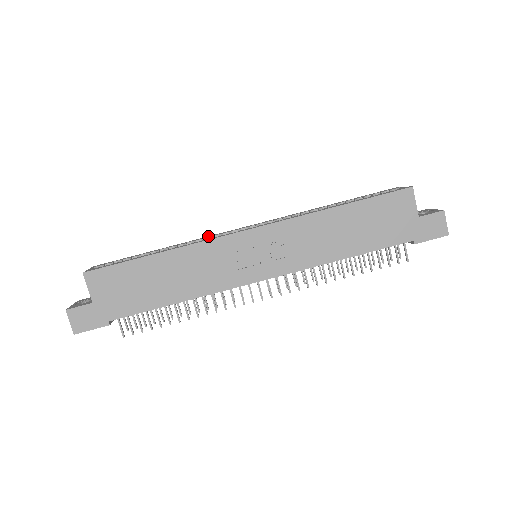
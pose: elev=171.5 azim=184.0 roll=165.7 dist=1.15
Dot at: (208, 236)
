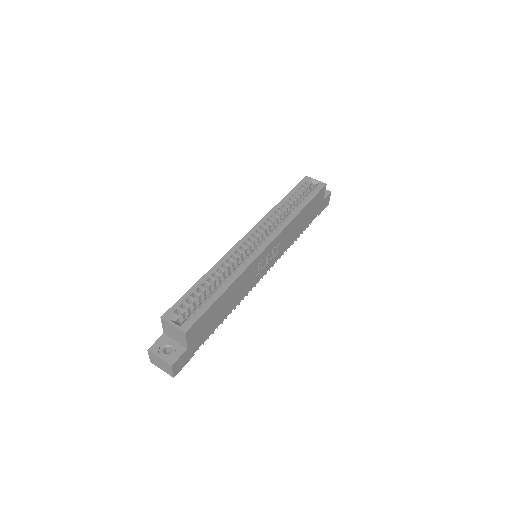
Dot at: (228, 253)
